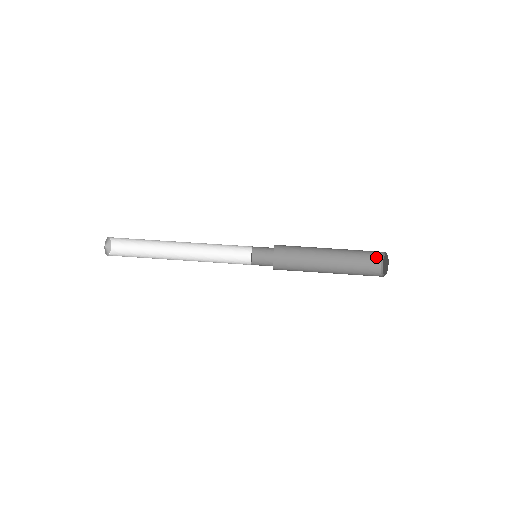
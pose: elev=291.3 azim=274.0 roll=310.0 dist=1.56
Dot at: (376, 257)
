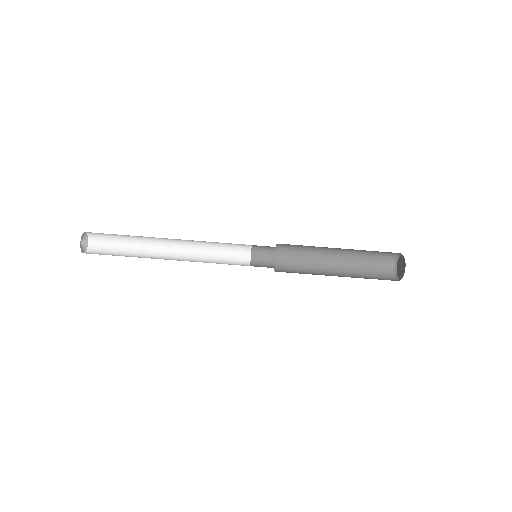
Dot at: (393, 253)
